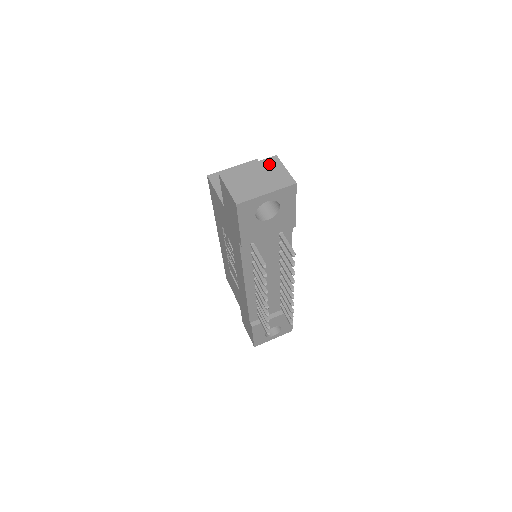
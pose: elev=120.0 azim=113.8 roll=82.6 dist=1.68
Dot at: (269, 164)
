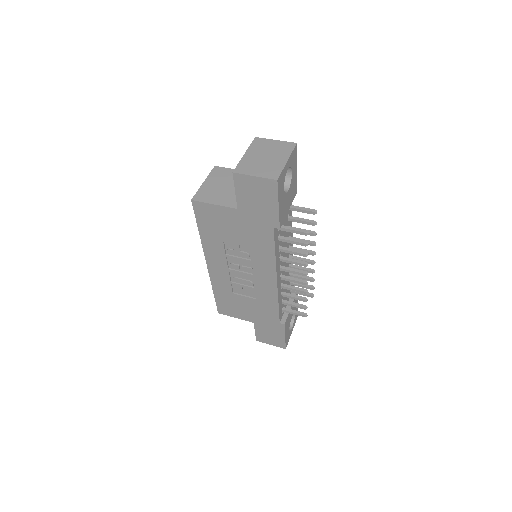
Dot at: (259, 145)
